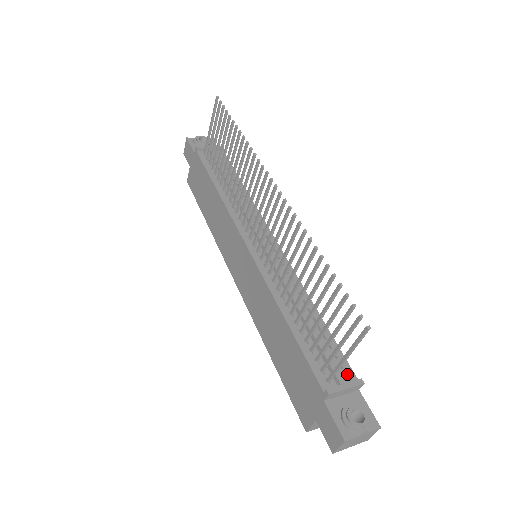
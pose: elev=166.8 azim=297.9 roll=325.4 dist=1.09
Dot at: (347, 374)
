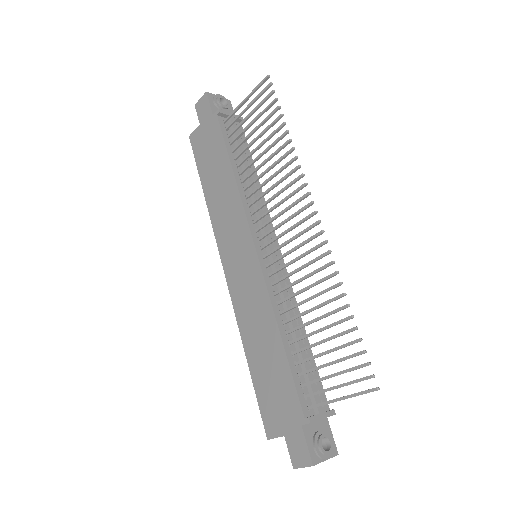
Dot at: occluded
